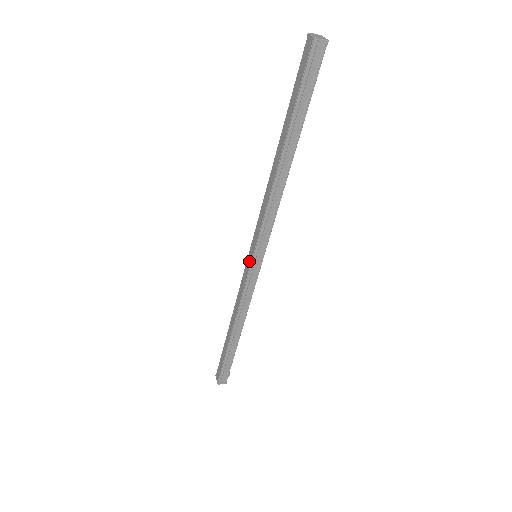
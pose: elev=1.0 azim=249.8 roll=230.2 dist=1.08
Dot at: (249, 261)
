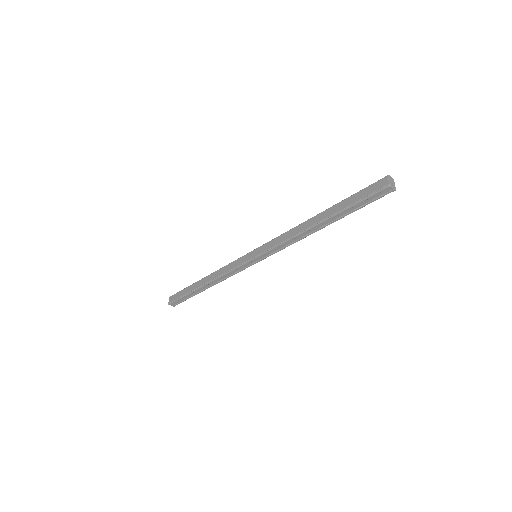
Dot at: (249, 256)
